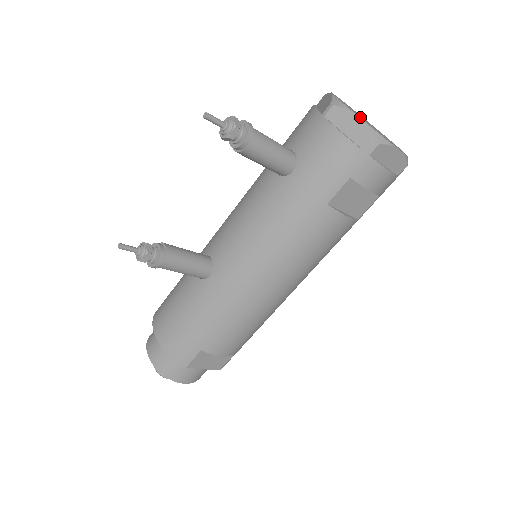
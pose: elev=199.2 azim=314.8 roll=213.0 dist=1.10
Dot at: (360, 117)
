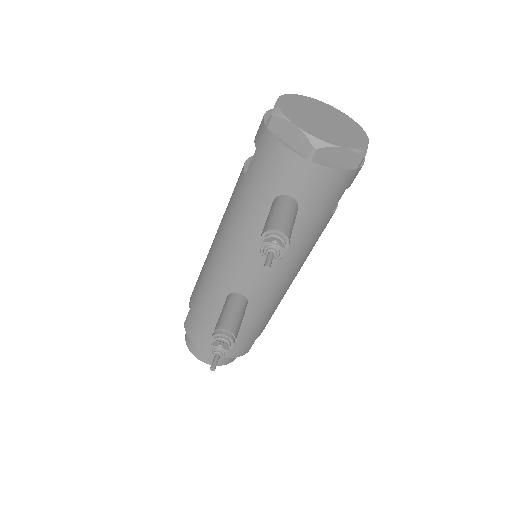
Dot at: (334, 137)
